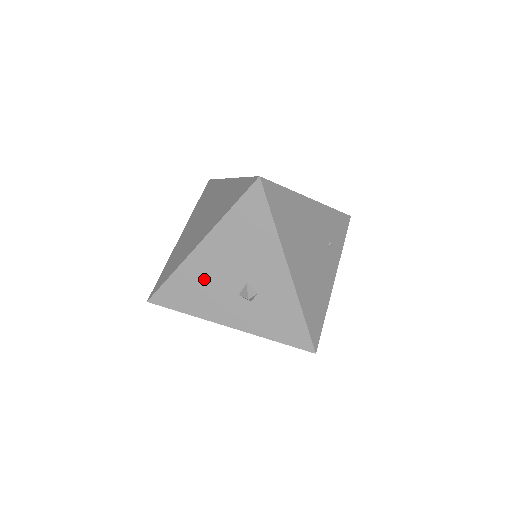
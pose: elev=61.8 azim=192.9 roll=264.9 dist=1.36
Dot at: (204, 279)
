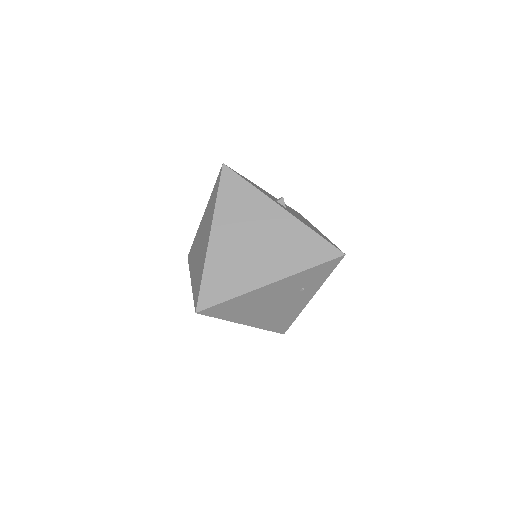
Dot at: occluded
